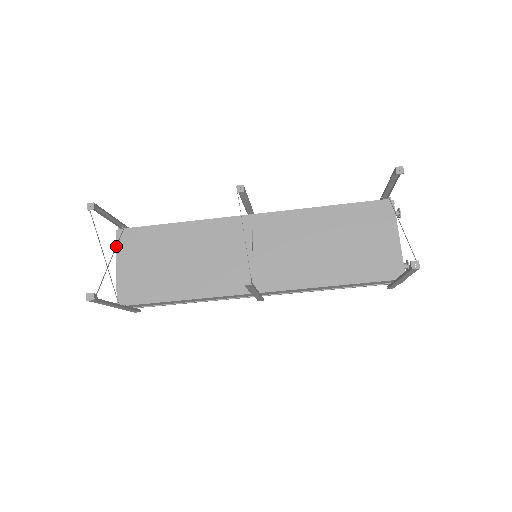
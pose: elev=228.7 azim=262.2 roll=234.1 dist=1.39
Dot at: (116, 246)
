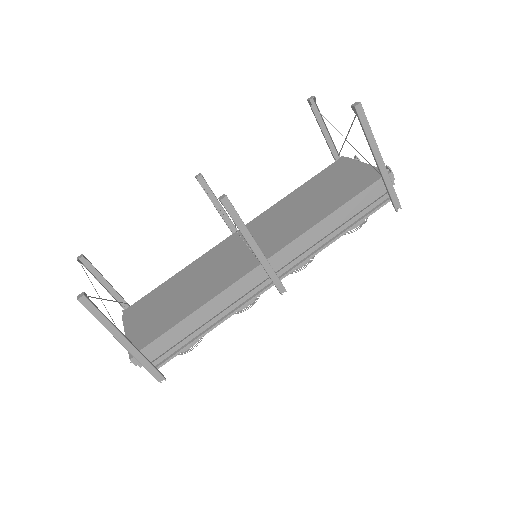
Dot at: occluded
